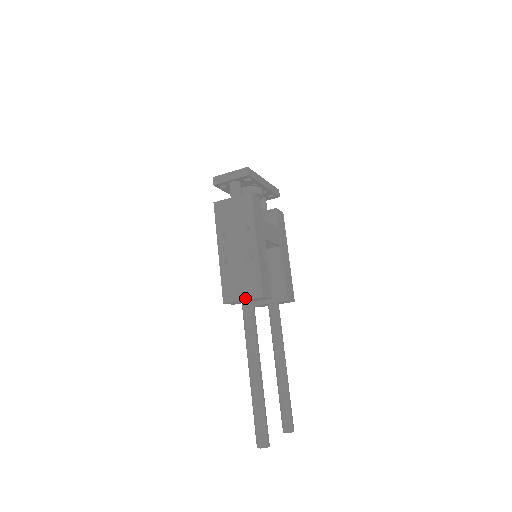
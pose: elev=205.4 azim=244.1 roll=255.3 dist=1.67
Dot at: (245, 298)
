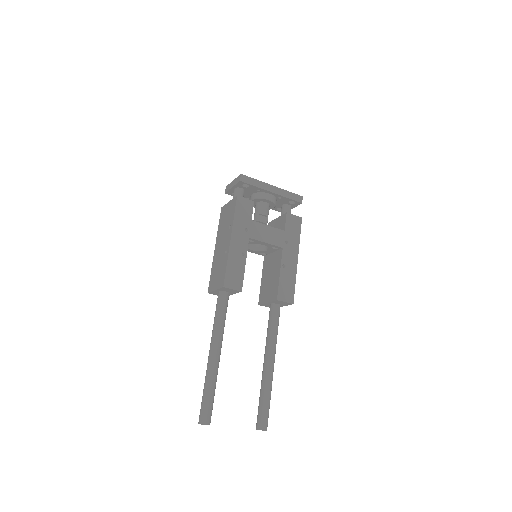
Dot at: (216, 288)
